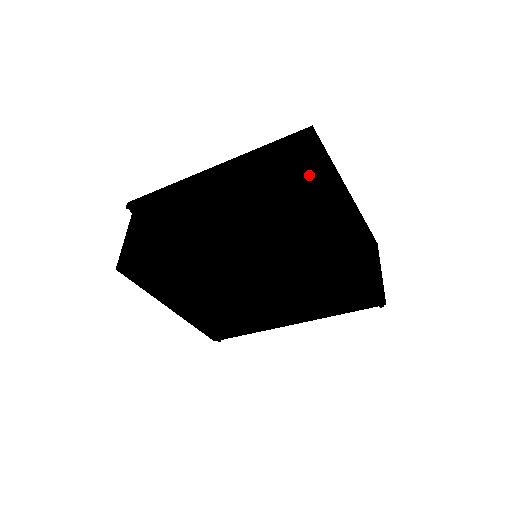
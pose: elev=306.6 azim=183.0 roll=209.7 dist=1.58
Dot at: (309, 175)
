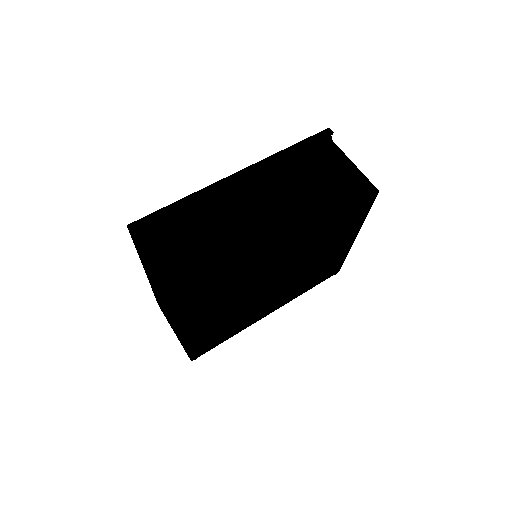
Dot at: (351, 171)
